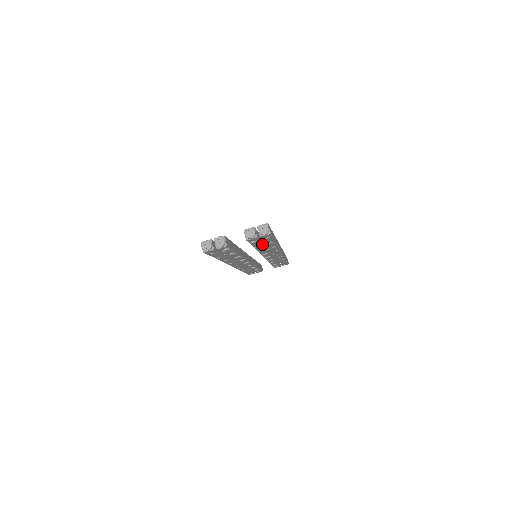
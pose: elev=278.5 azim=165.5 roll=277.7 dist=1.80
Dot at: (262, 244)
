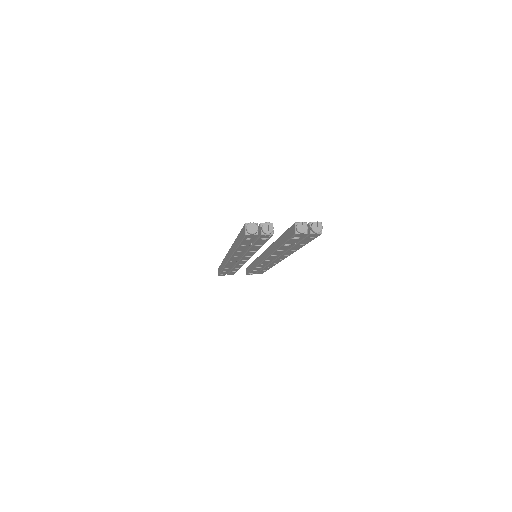
Dot at: (294, 243)
